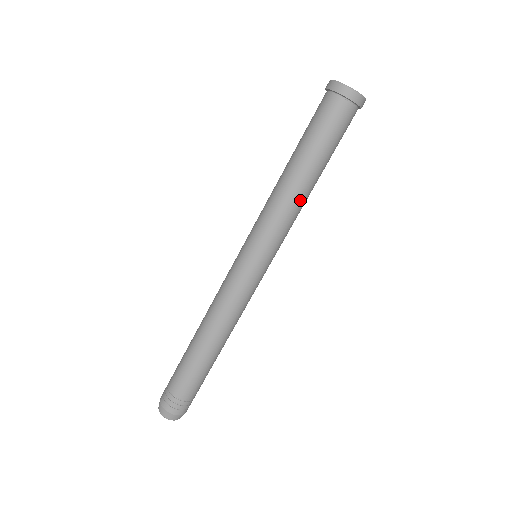
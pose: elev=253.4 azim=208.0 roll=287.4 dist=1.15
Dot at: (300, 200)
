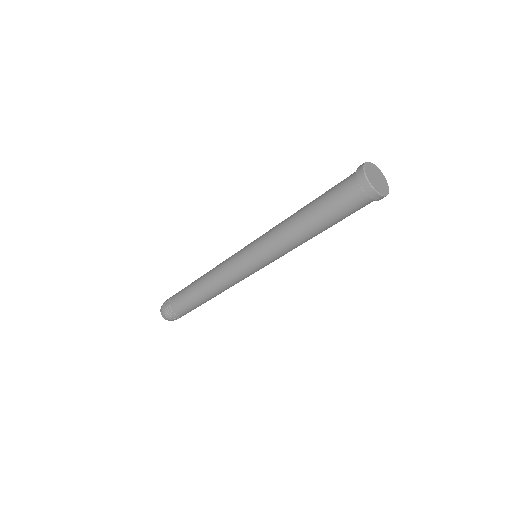
Dot at: occluded
